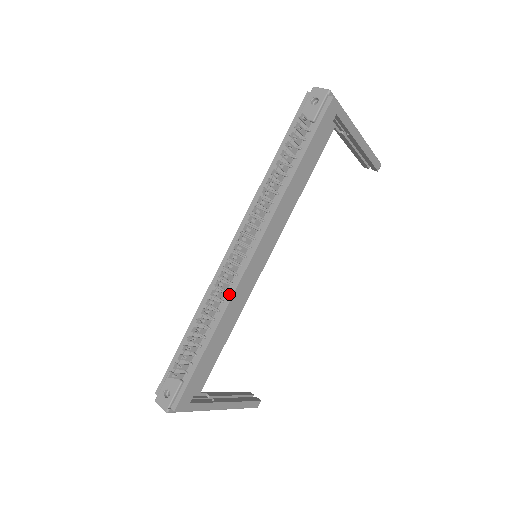
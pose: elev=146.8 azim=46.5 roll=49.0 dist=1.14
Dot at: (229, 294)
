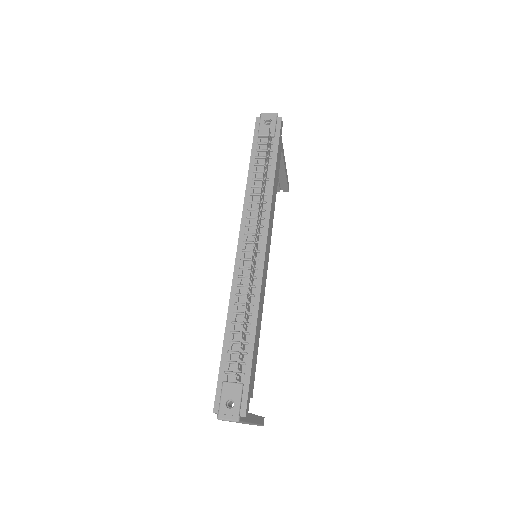
Dot at: (257, 287)
